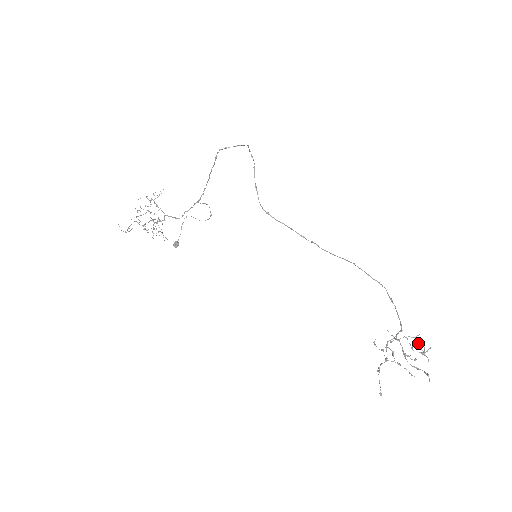
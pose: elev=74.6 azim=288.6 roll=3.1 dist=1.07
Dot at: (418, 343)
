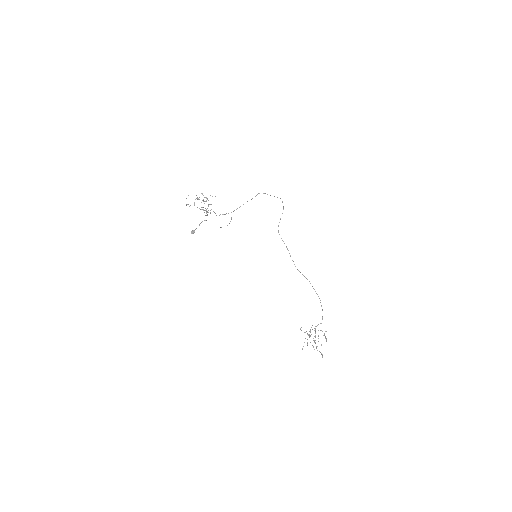
Dot at: (324, 335)
